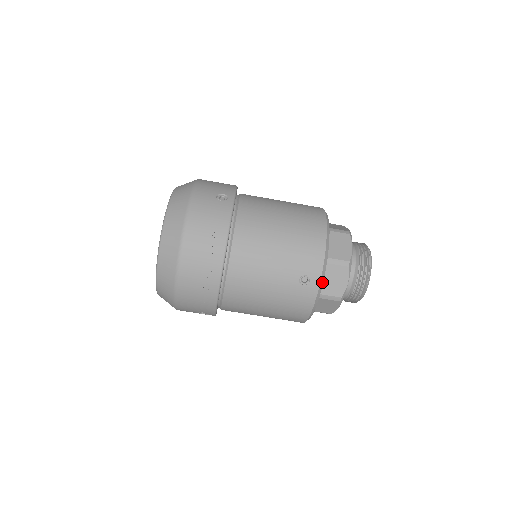
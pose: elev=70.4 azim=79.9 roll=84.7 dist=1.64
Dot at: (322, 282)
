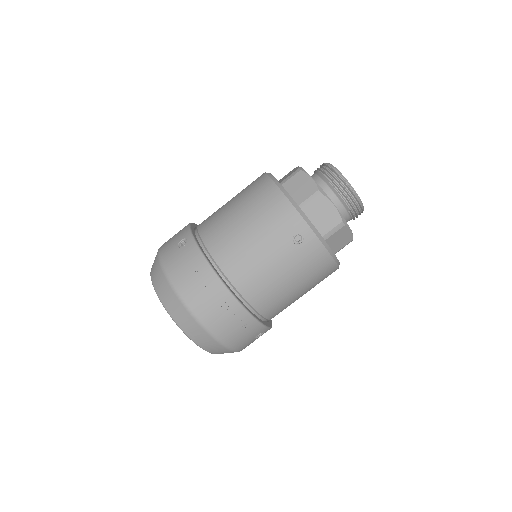
Dot at: (313, 226)
